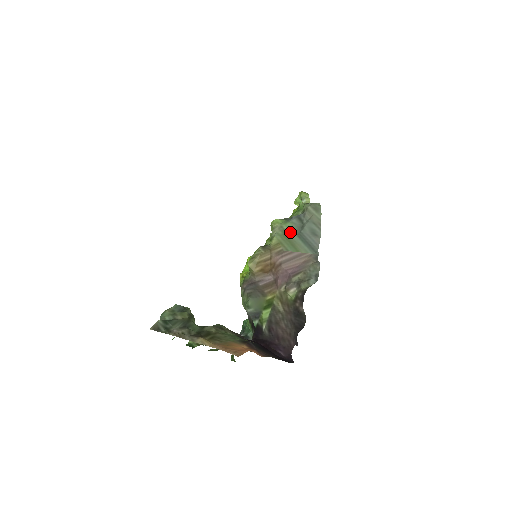
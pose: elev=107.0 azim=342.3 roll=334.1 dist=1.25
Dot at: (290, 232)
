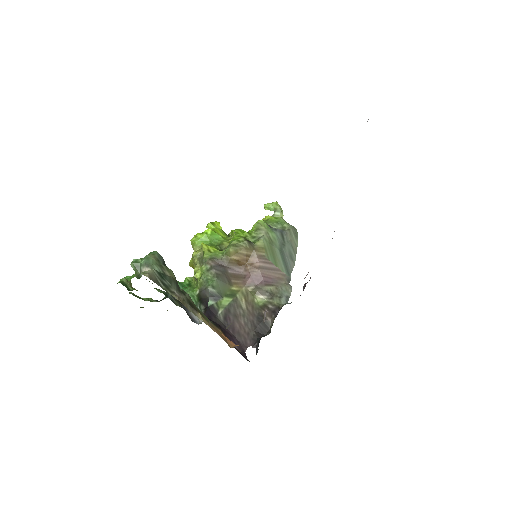
Dot at: (275, 244)
